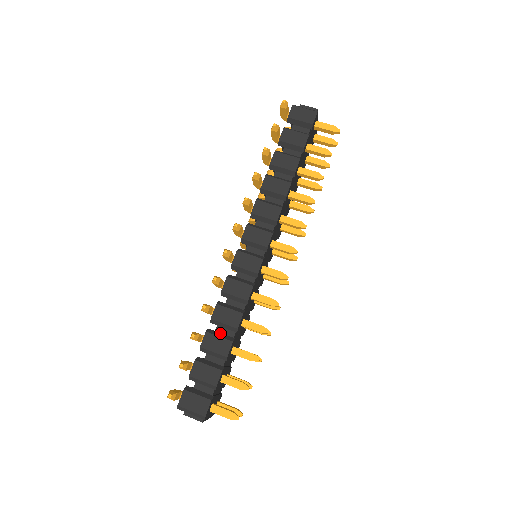
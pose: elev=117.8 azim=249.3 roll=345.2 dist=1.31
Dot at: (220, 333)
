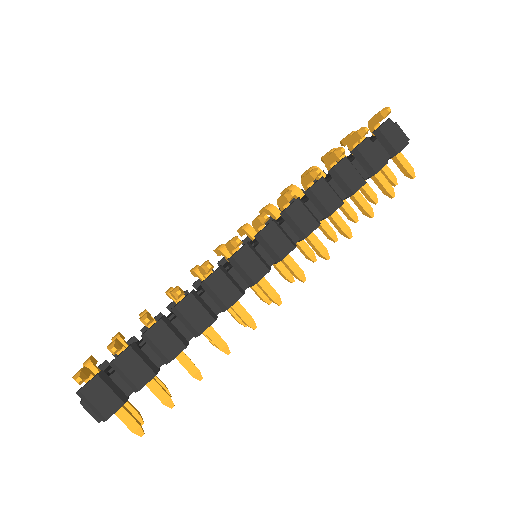
Dot at: (176, 328)
